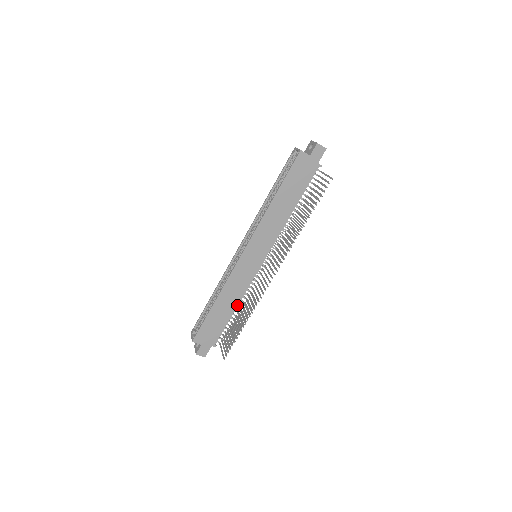
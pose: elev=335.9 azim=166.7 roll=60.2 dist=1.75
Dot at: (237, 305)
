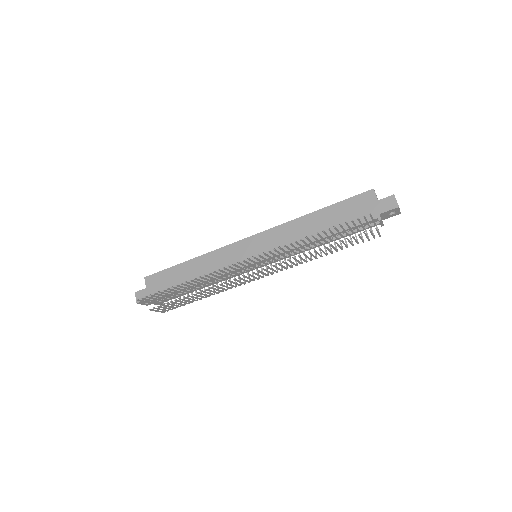
Dot at: (200, 282)
